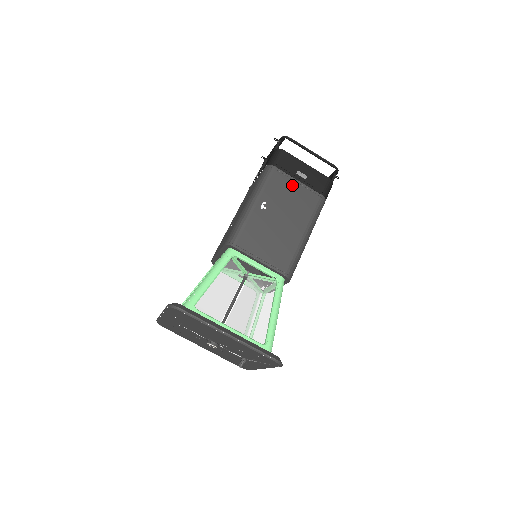
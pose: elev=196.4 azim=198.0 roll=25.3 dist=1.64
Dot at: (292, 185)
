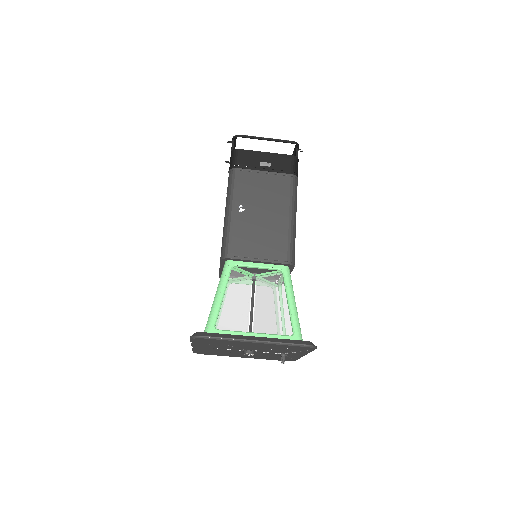
Dot at: (260, 178)
